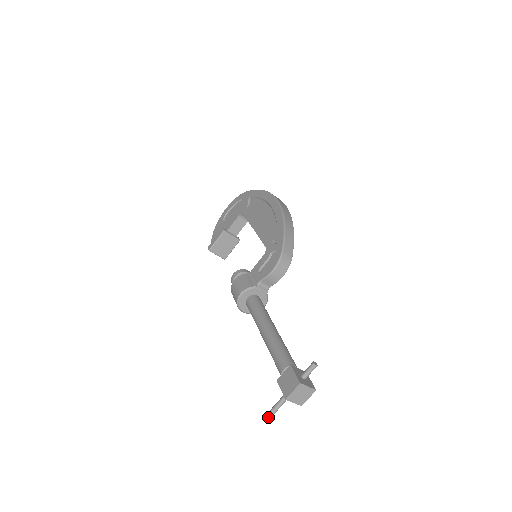
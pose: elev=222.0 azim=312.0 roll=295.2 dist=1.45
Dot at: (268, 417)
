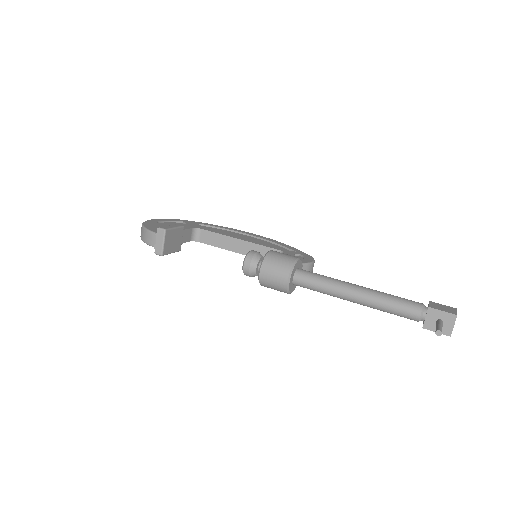
Dot at: occluded
